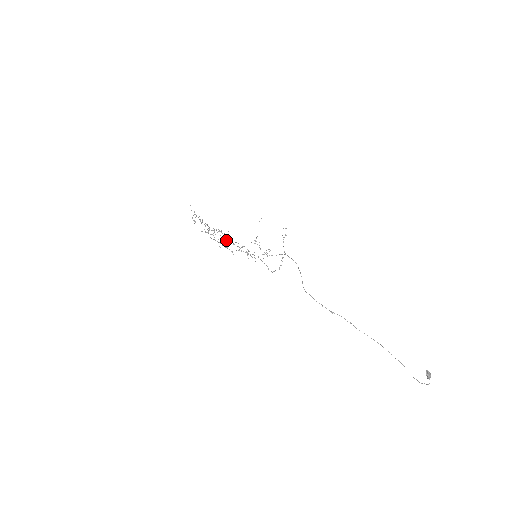
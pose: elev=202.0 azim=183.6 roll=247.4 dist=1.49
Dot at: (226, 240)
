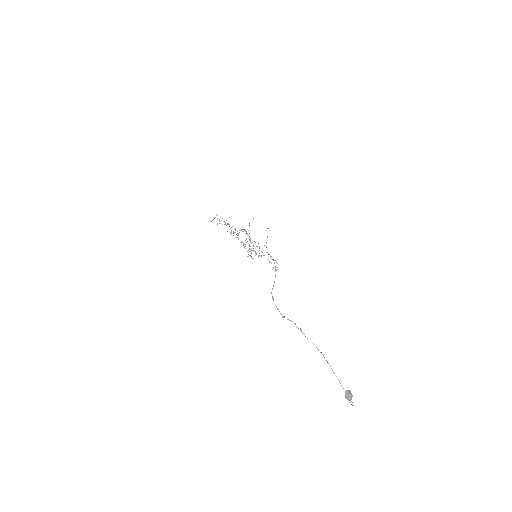
Dot at: occluded
